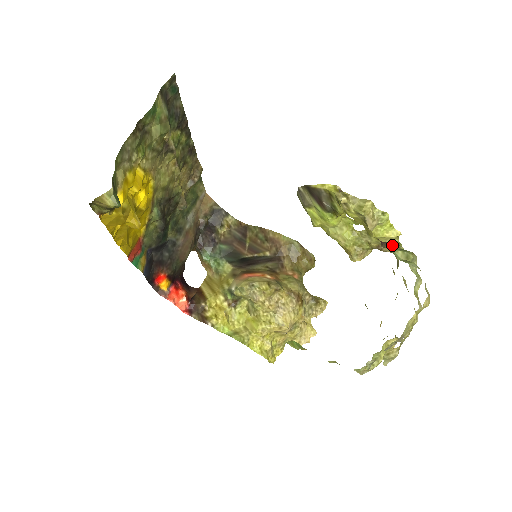
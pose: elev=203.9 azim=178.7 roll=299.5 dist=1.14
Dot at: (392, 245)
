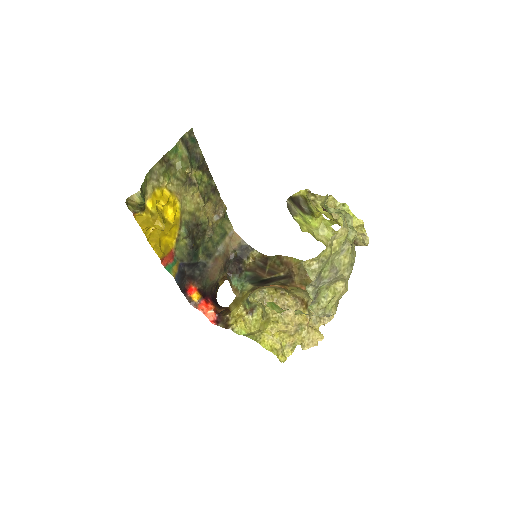
Dot at: occluded
